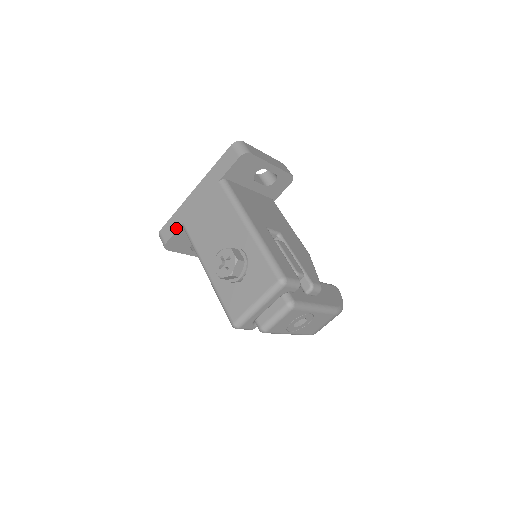
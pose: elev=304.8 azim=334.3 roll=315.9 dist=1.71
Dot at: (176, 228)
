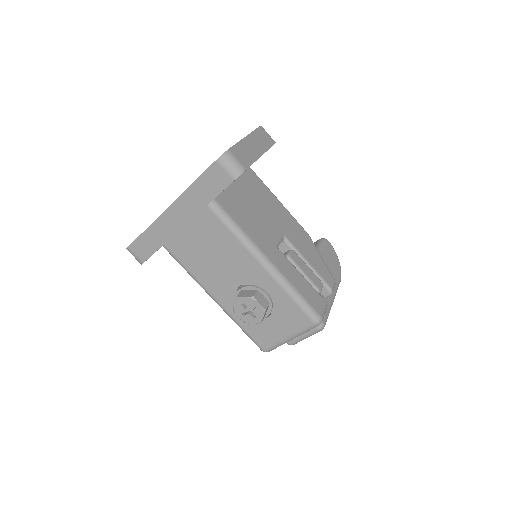
Dot at: (154, 249)
